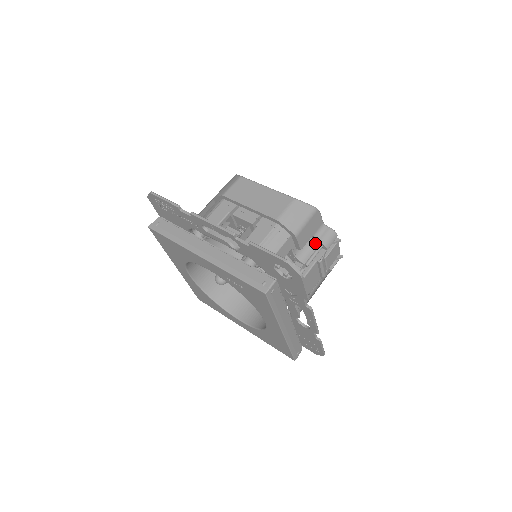
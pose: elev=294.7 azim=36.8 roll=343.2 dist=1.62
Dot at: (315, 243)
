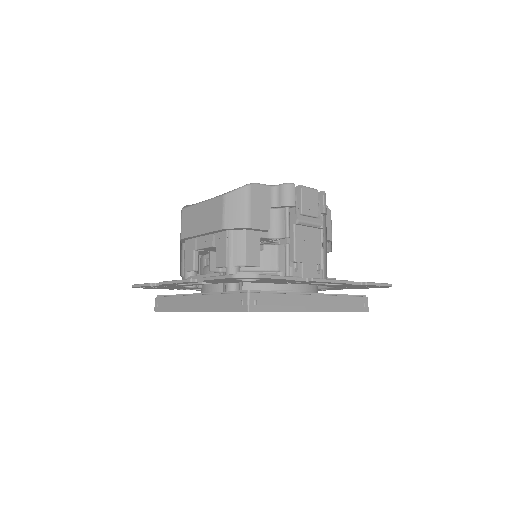
Dot at: (280, 210)
